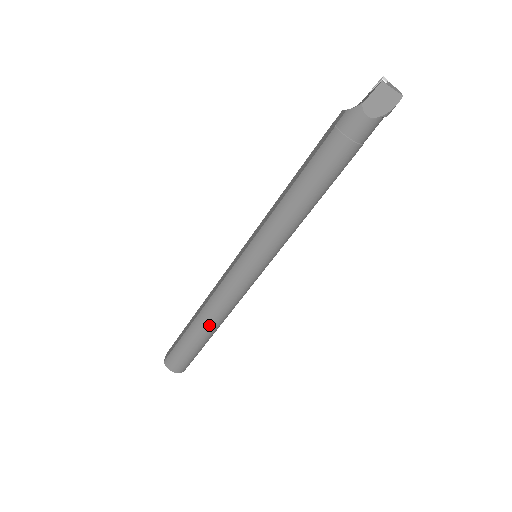
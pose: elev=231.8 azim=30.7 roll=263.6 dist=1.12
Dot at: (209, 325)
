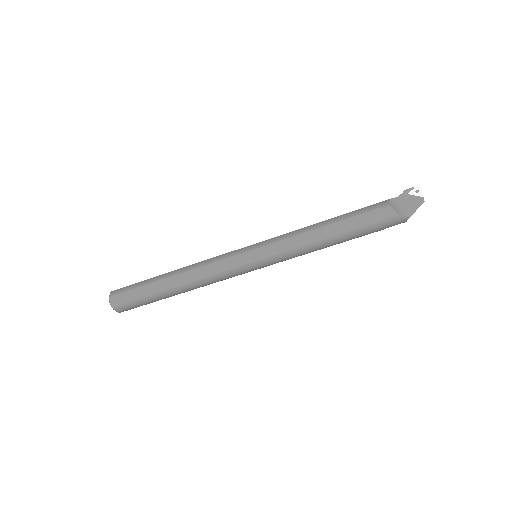
Dot at: occluded
